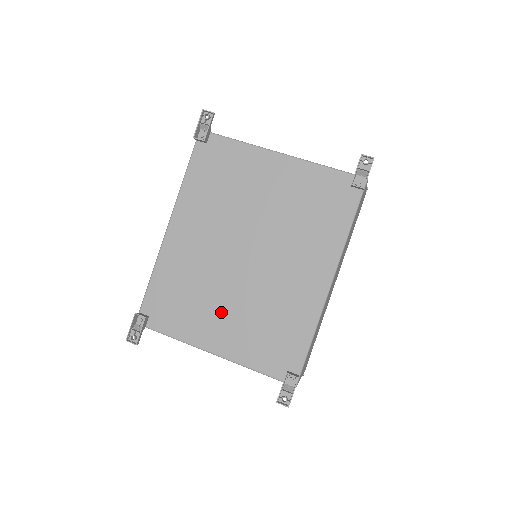
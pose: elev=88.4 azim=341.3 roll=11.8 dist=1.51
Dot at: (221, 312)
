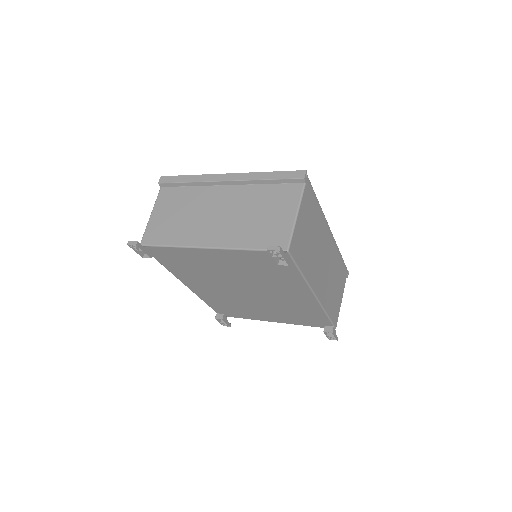
Dot at: (260, 311)
